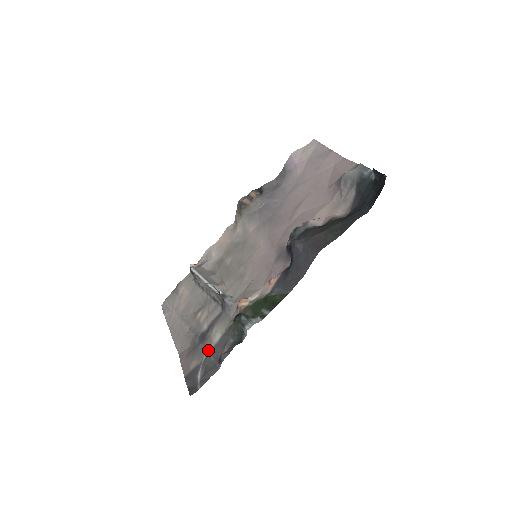
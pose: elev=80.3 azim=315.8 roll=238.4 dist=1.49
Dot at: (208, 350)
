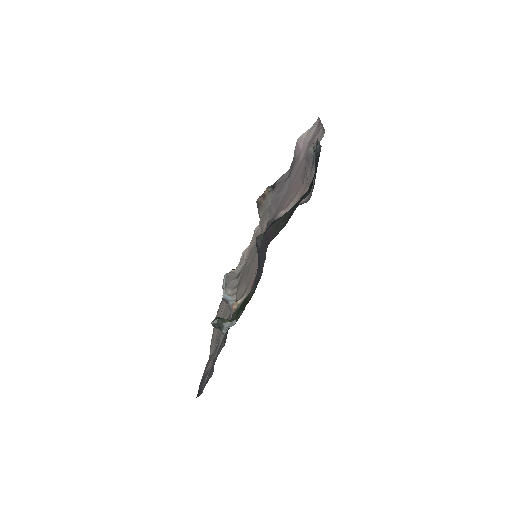
Dot at: (216, 354)
